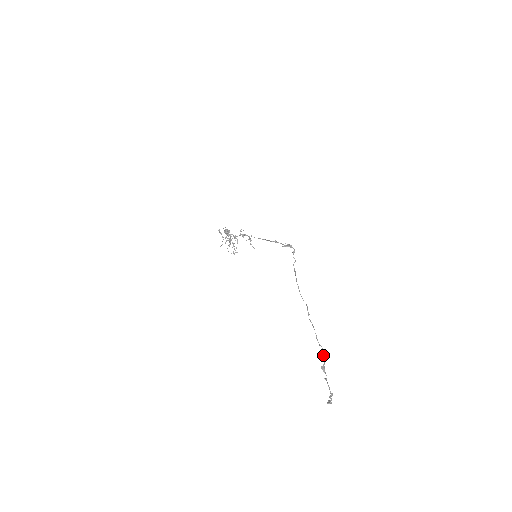
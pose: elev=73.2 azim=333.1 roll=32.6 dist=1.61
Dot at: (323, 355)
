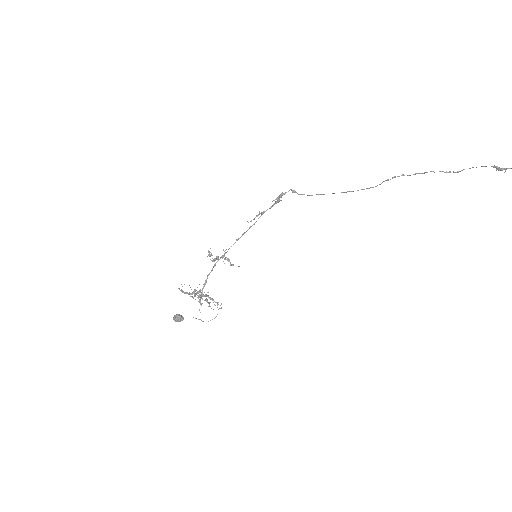
Dot at: occluded
